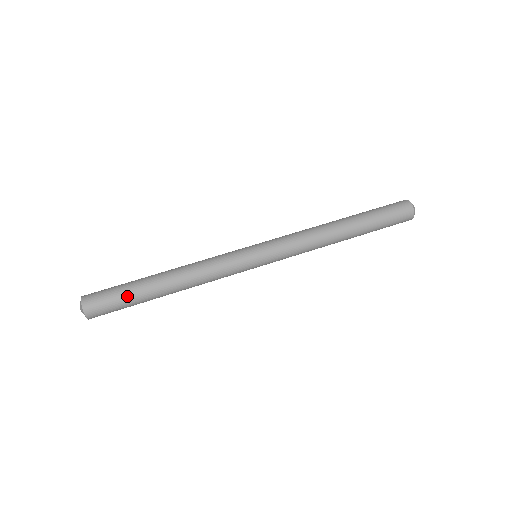
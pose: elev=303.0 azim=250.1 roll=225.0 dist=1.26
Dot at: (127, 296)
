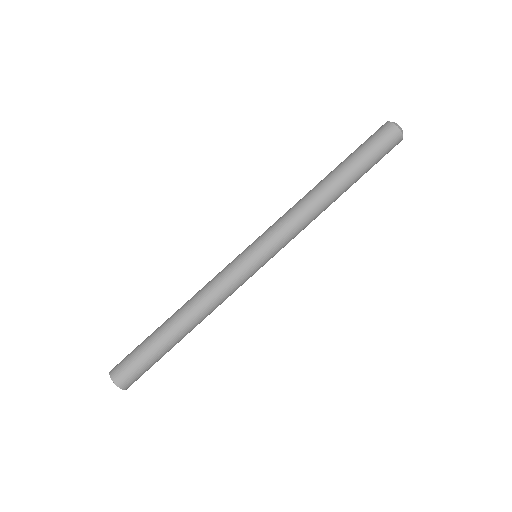
Dot at: (149, 353)
